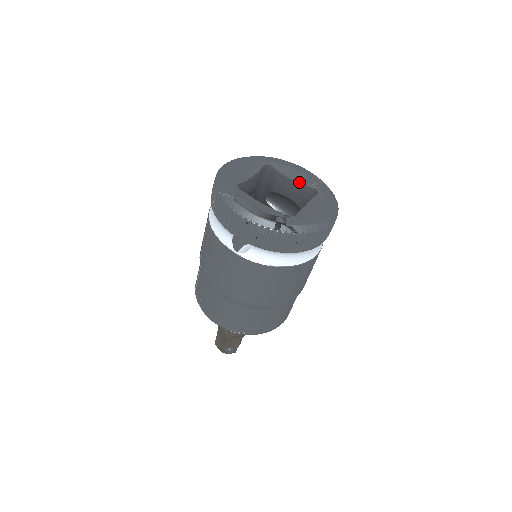
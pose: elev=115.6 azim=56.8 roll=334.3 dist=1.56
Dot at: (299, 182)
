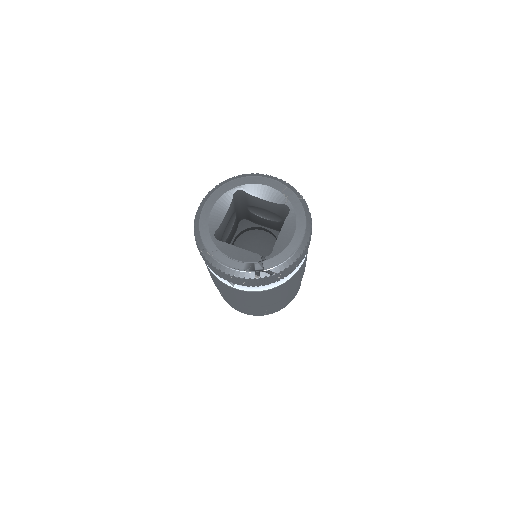
Dot at: (270, 201)
